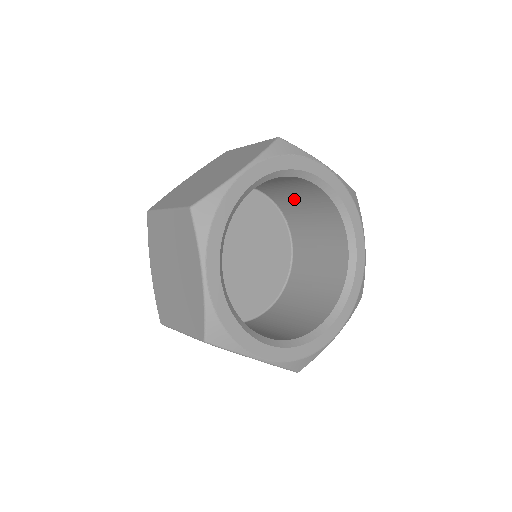
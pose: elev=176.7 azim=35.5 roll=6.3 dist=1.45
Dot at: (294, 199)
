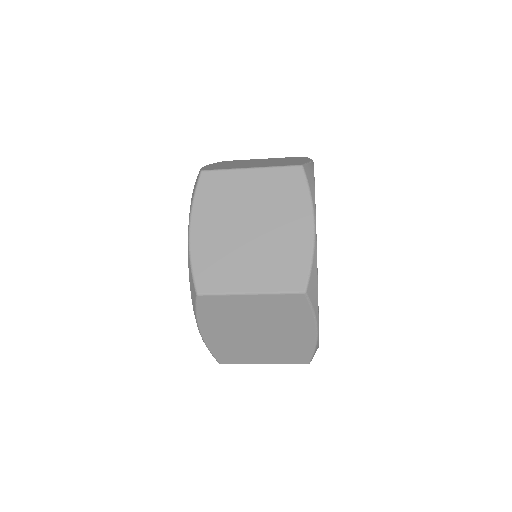
Dot at: occluded
